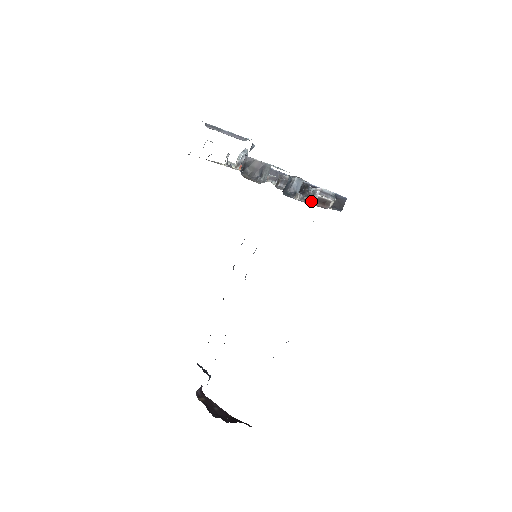
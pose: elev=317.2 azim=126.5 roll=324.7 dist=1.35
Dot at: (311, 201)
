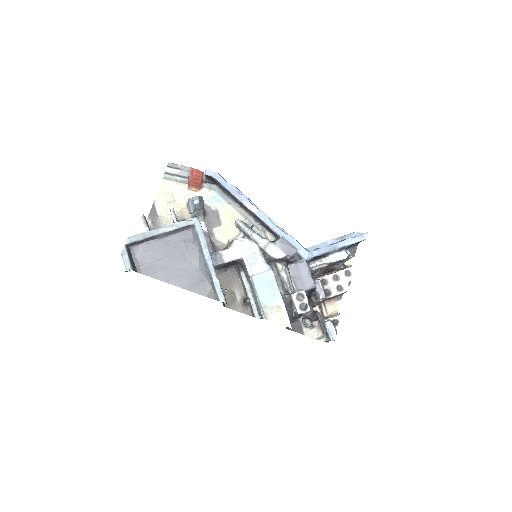
Dot at: (325, 340)
